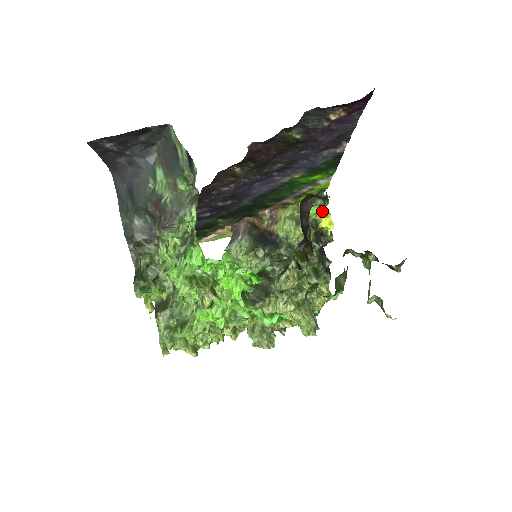
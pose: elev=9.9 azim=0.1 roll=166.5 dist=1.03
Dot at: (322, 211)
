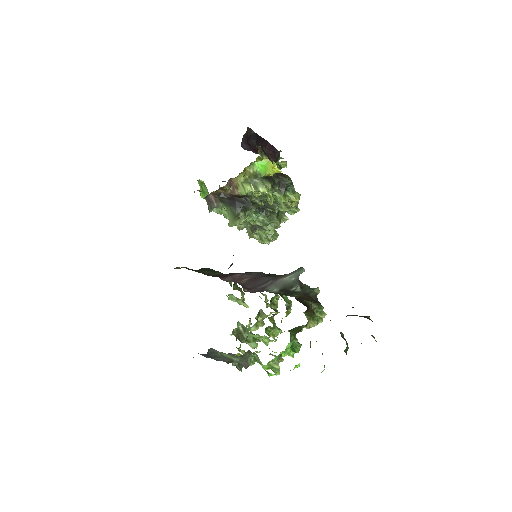
Dot at: (267, 169)
